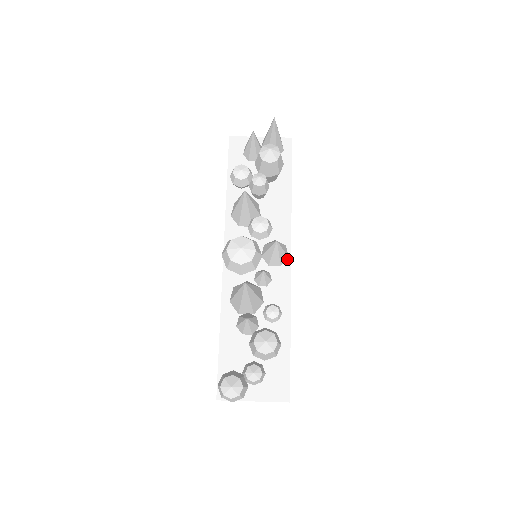
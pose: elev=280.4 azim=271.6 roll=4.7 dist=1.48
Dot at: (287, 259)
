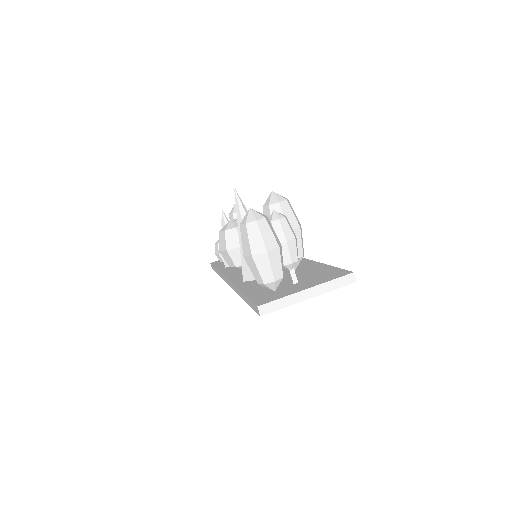
Dot at: occluded
